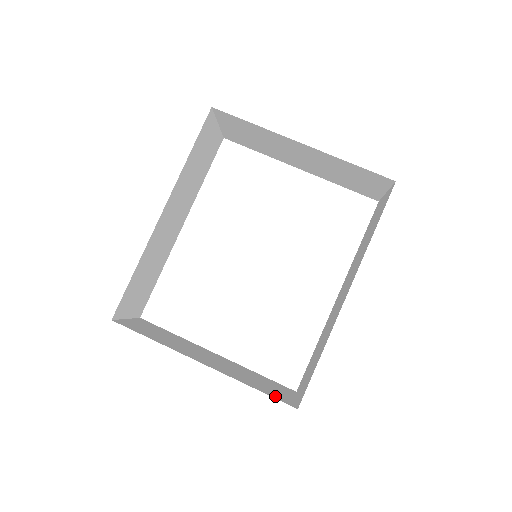
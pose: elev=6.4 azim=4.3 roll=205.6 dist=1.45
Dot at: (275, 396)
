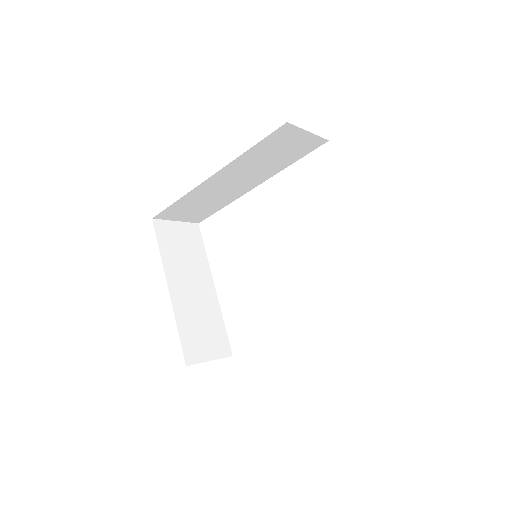
Dot at: (187, 346)
